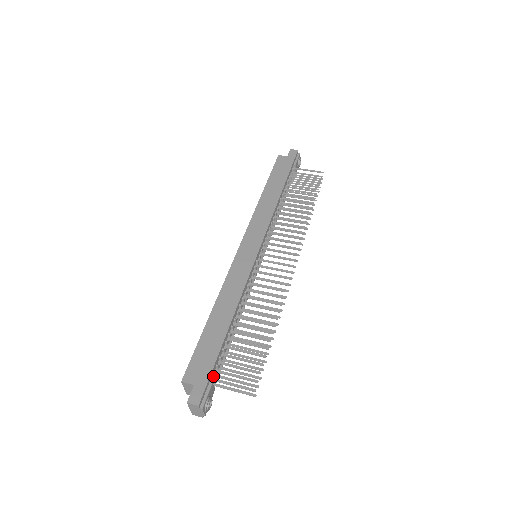
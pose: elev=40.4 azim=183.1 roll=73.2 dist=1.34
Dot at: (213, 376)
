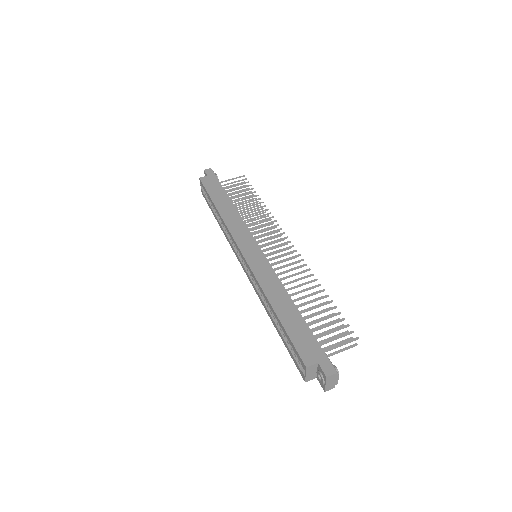
Dot at: occluded
